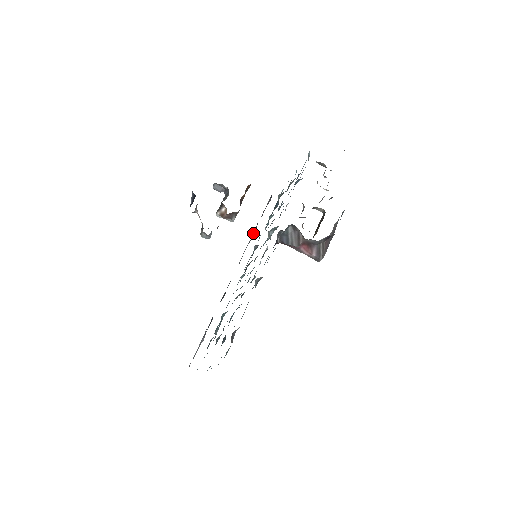
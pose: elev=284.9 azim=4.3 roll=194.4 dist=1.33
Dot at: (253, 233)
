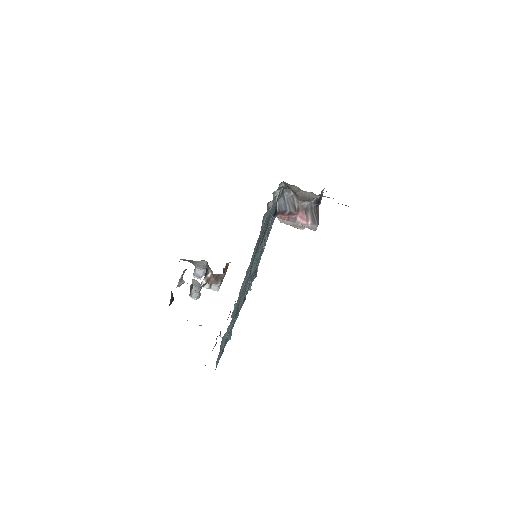
Dot at: occluded
